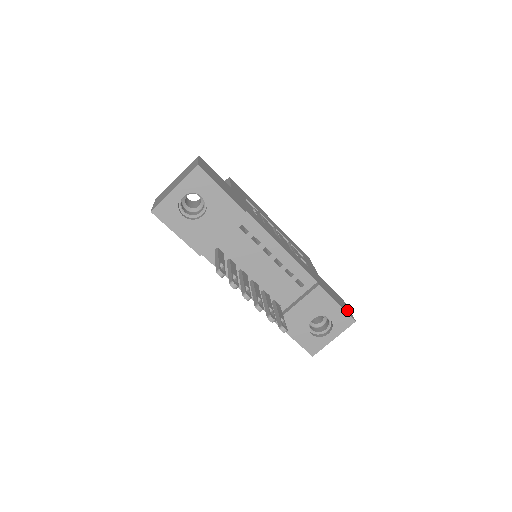
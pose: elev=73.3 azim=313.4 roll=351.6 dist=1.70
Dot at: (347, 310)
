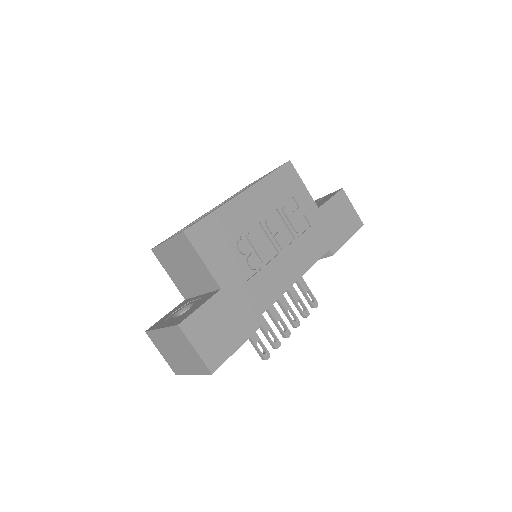
Dot at: (354, 220)
